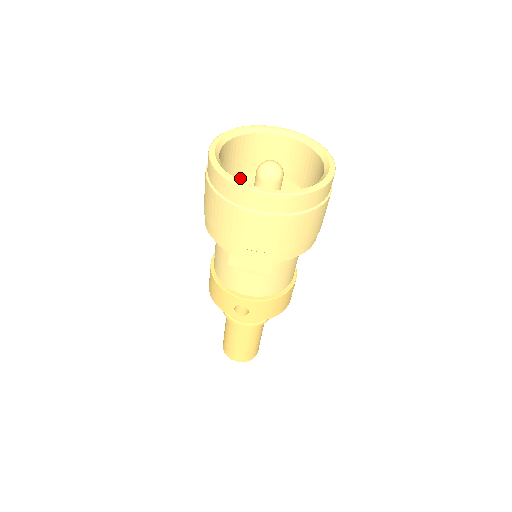
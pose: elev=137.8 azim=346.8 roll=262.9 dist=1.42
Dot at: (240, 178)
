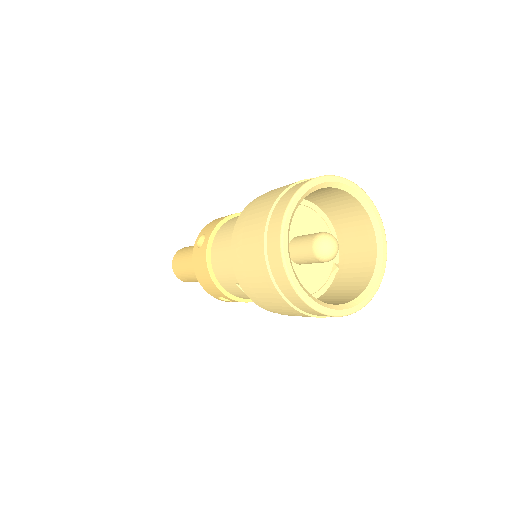
Dot at: occluded
